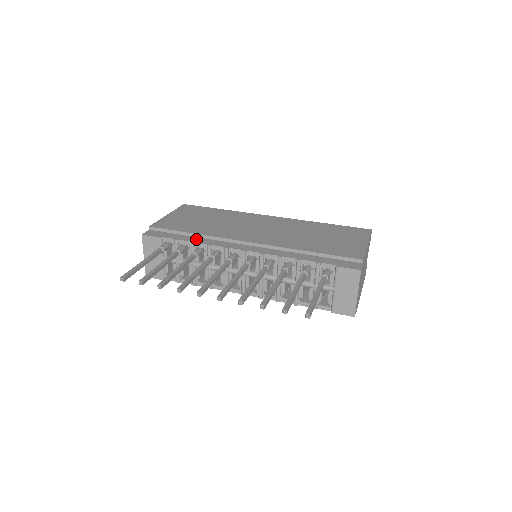
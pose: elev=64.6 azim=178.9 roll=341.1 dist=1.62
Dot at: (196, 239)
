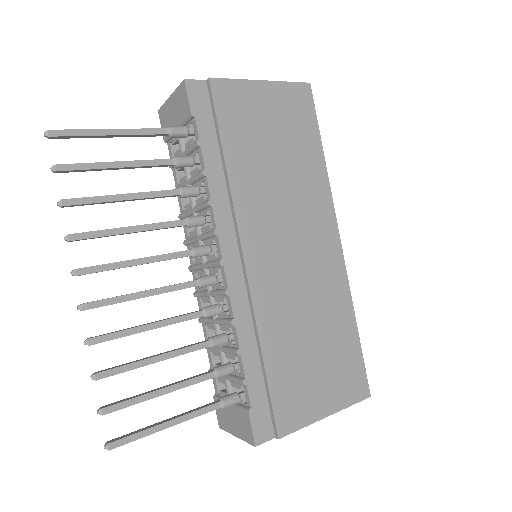
Dot at: (216, 172)
